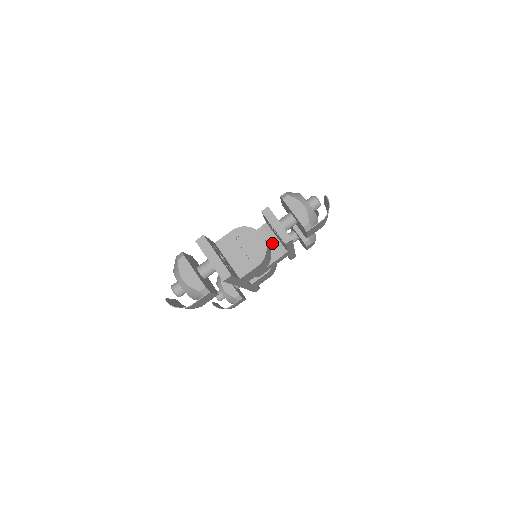
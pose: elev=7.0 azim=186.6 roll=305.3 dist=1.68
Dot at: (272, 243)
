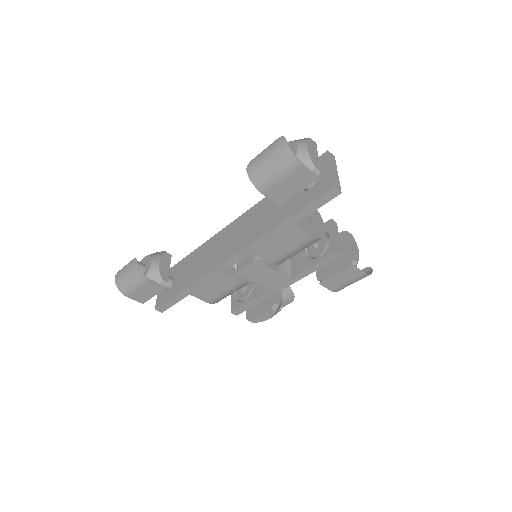
Dot at: occluded
